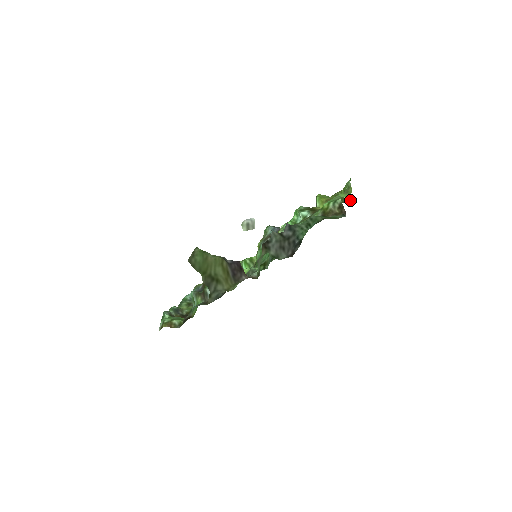
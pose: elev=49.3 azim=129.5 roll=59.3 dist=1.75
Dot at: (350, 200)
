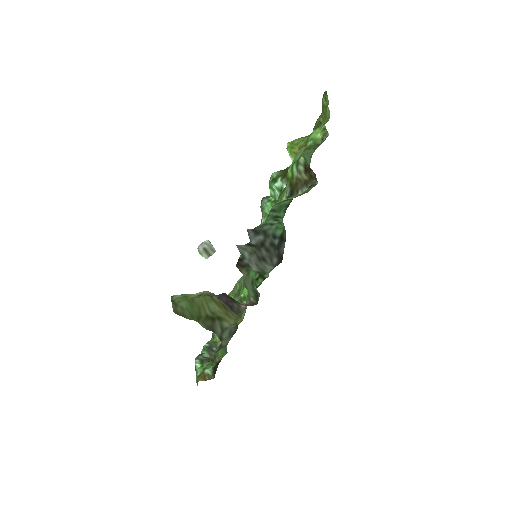
Dot at: (327, 136)
